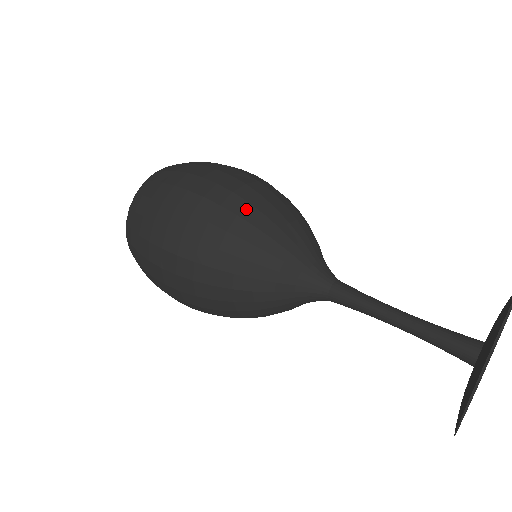
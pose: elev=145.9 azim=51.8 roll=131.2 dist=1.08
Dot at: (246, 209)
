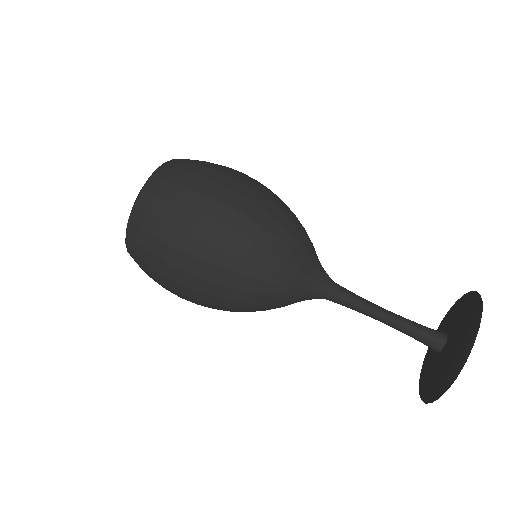
Dot at: (239, 281)
